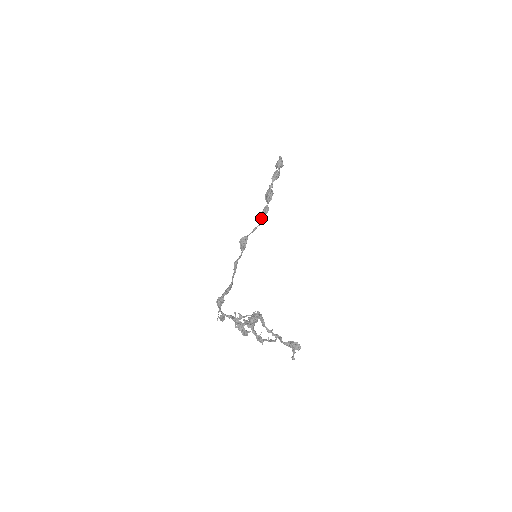
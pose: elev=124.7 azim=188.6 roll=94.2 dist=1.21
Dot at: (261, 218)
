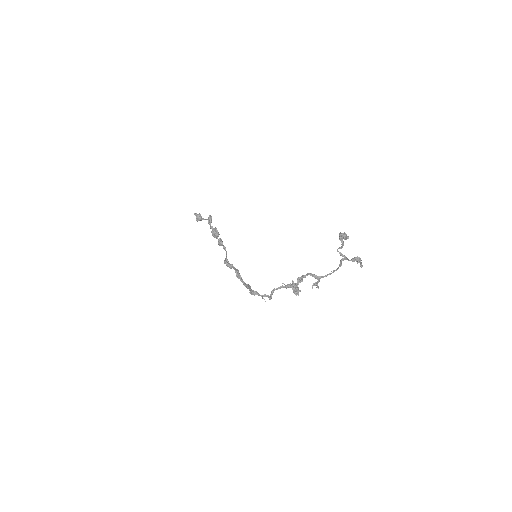
Dot at: (224, 246)
